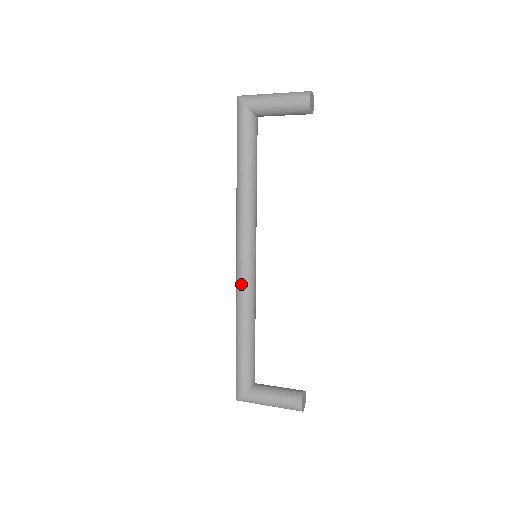
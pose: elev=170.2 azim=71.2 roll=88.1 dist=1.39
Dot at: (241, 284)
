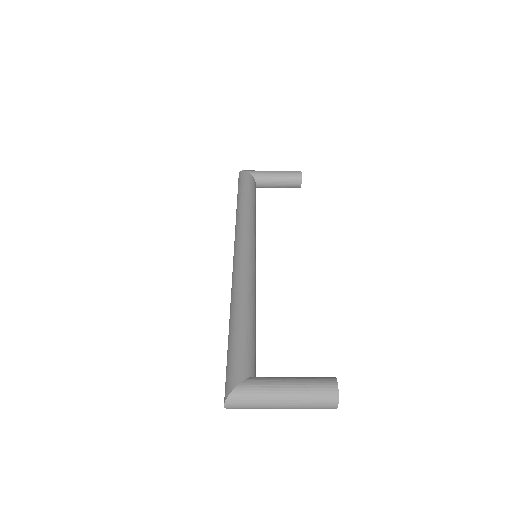
Dot at: (242, 267)
